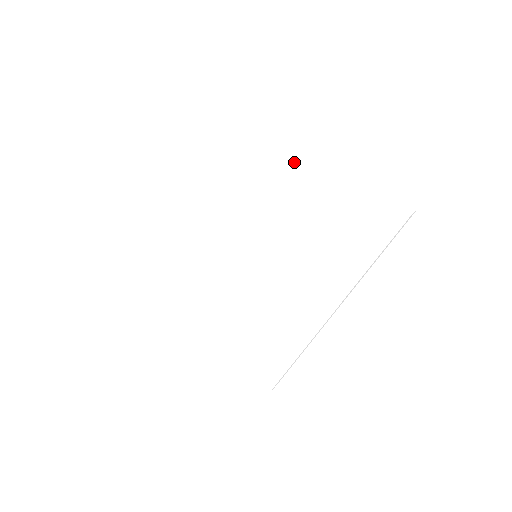
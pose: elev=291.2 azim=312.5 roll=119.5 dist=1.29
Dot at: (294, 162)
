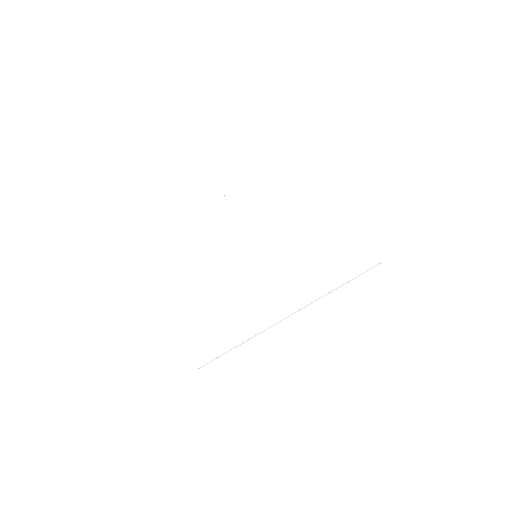
Dot at: (331, 208)
